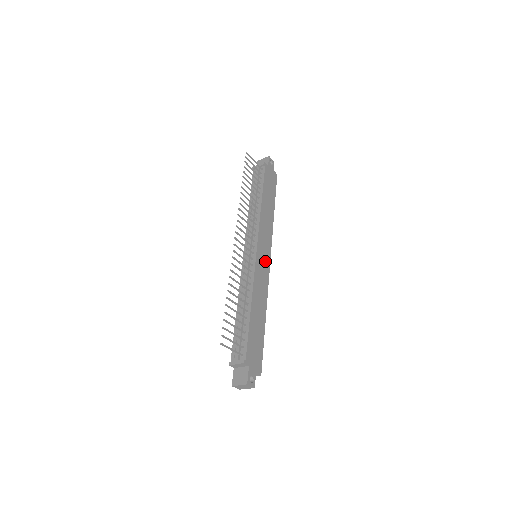
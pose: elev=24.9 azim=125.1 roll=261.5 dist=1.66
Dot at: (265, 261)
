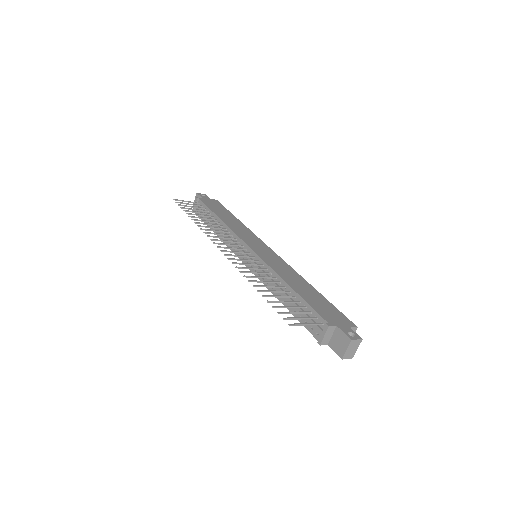
Dot at: (267, 252)
